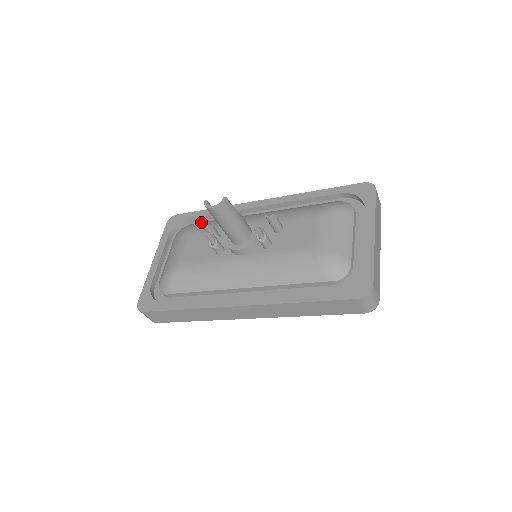
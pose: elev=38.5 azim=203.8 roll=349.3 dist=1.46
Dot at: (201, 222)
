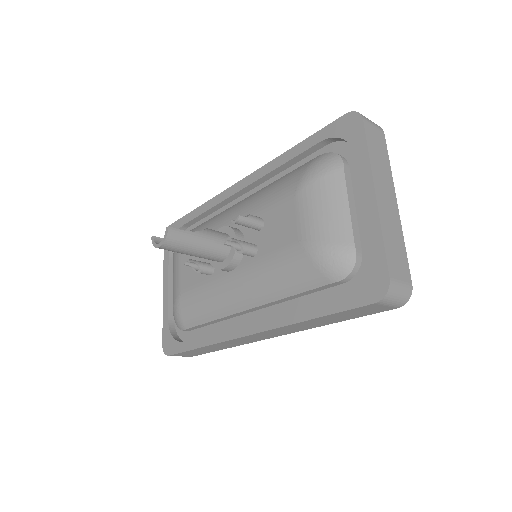
Dot at: (194, 226)
